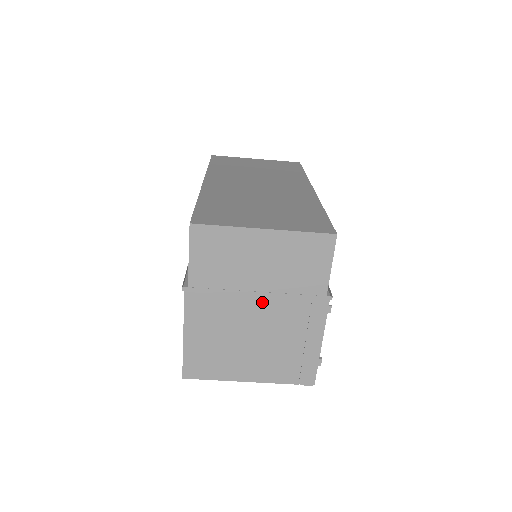
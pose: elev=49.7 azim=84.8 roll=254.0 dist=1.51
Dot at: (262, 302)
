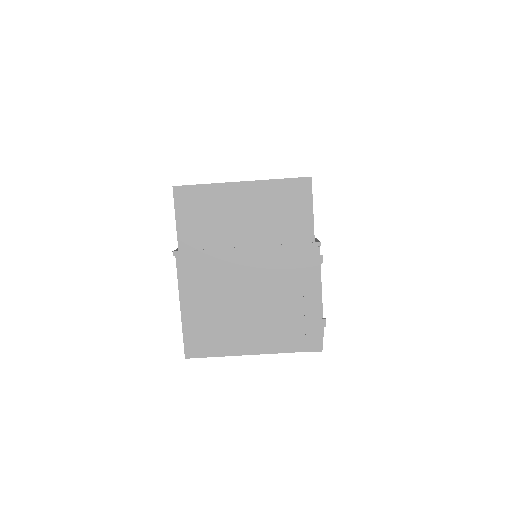
Dot at: (252, 258)
